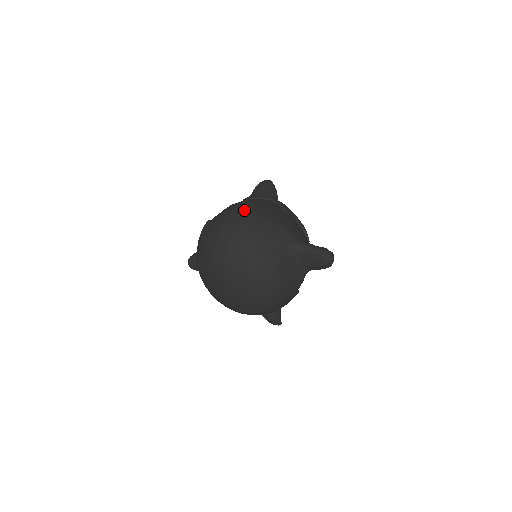
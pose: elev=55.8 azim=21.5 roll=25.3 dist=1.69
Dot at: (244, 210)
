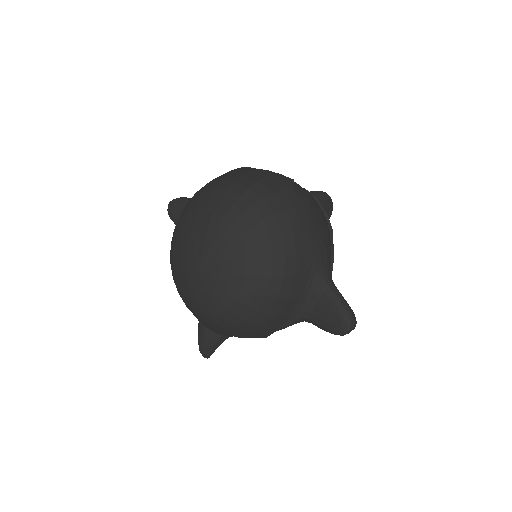
Dot at: (300, 189)
